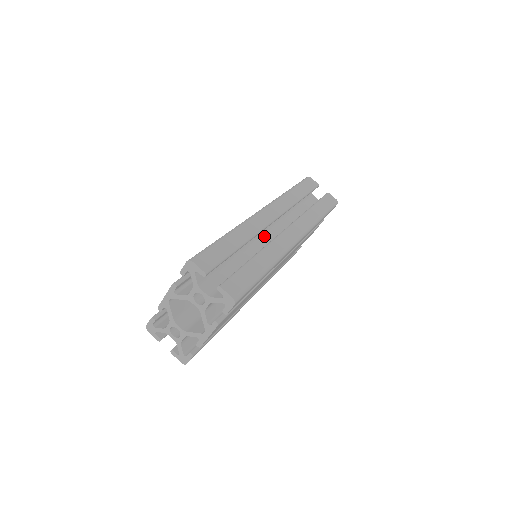
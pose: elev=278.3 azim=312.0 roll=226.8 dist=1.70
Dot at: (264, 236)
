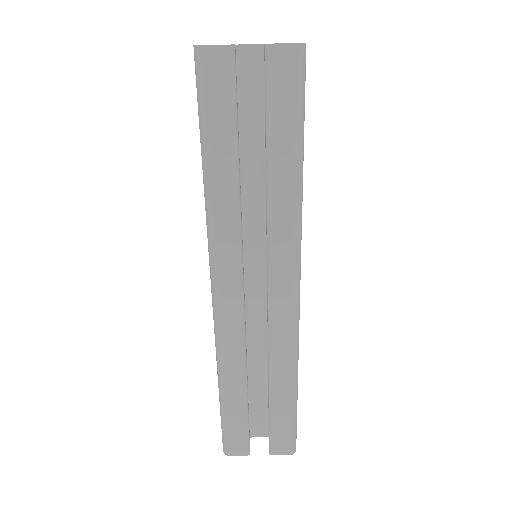
Dot at: (249, 299)
